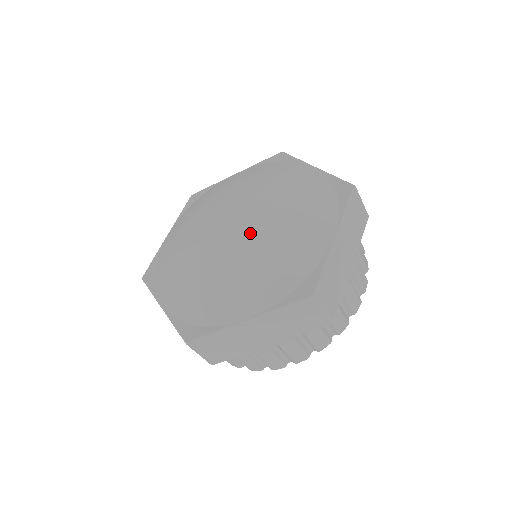
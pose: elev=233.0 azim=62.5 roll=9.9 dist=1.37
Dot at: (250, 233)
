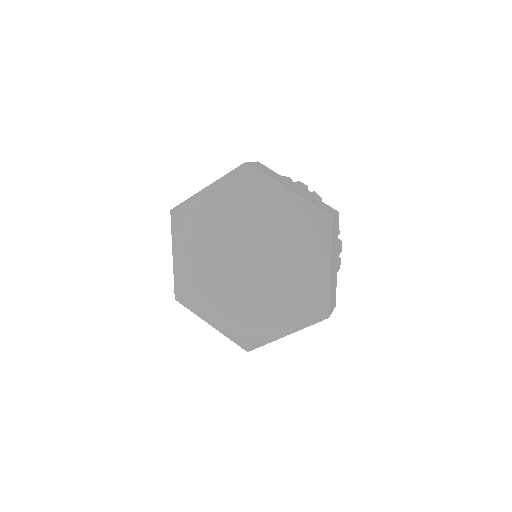
Dot at: (264, 278)
